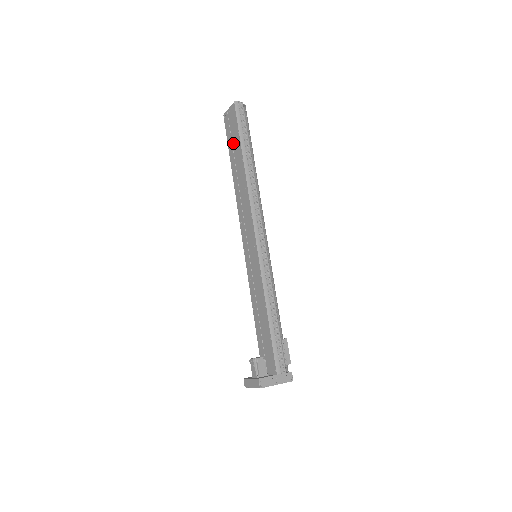
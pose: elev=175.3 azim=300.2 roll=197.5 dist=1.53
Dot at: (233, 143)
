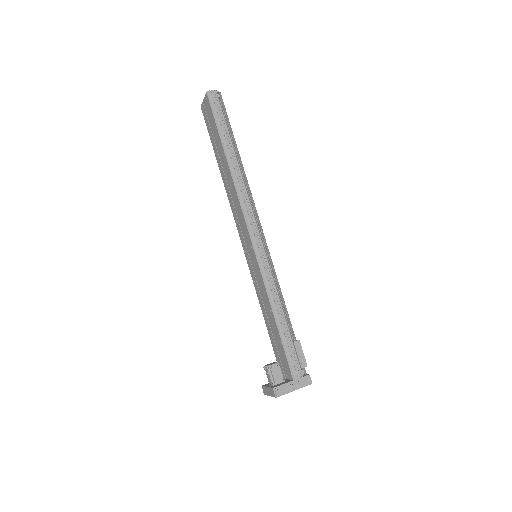
Dot at: (214, 137)
